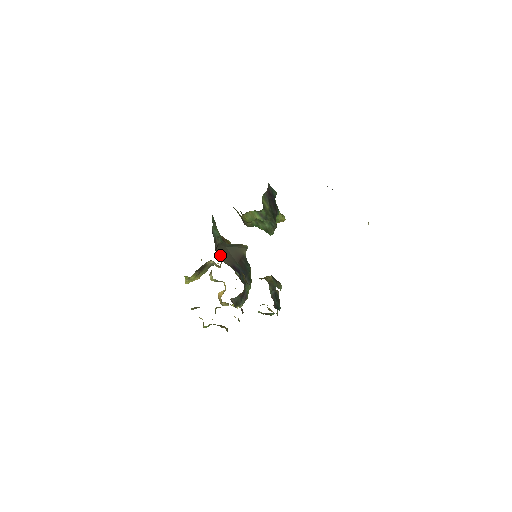
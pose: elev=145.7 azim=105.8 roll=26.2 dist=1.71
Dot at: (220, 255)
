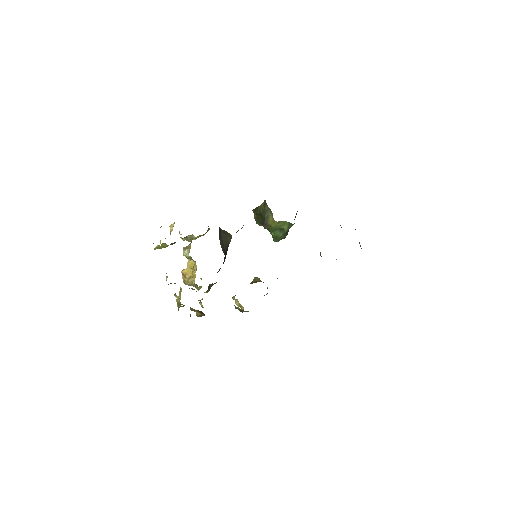
Dot at: (220, 240)
